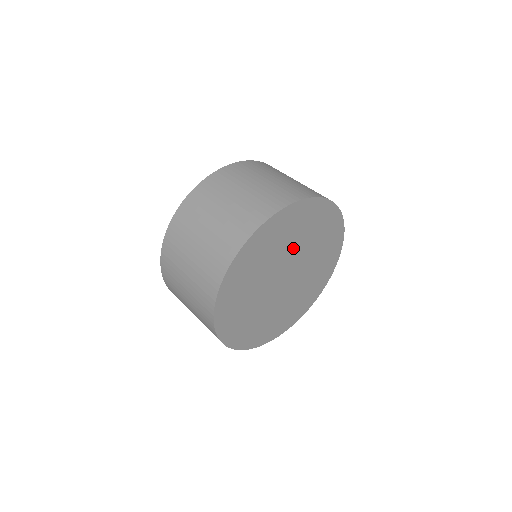
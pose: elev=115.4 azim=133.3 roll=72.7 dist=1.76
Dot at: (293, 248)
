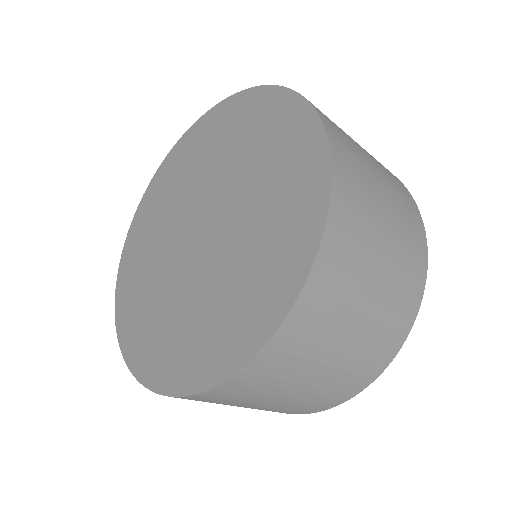
Dot at: occluded
